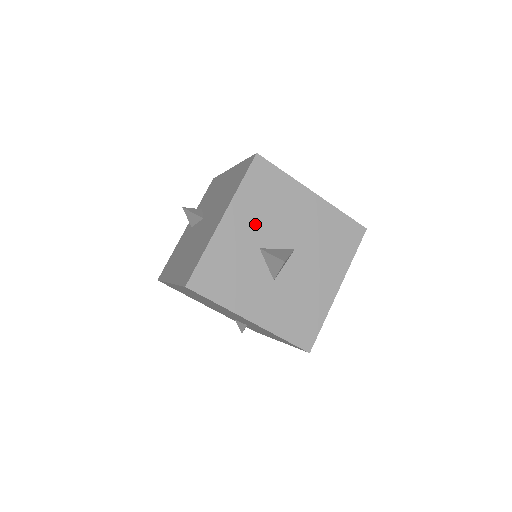
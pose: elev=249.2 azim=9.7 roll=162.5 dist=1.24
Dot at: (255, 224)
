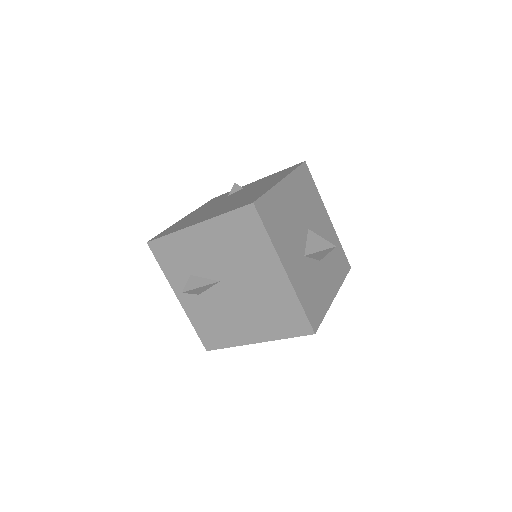
Dot at: (292, 247)
